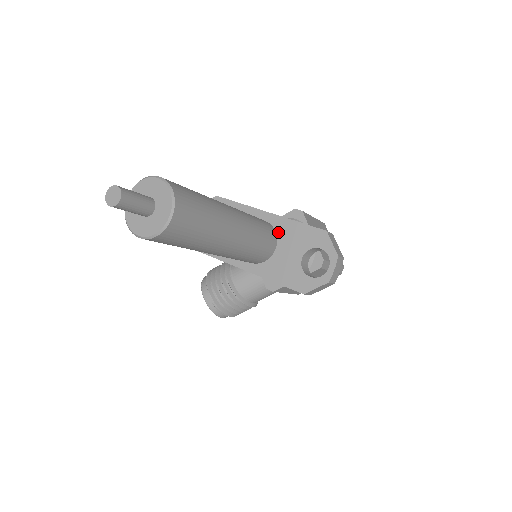
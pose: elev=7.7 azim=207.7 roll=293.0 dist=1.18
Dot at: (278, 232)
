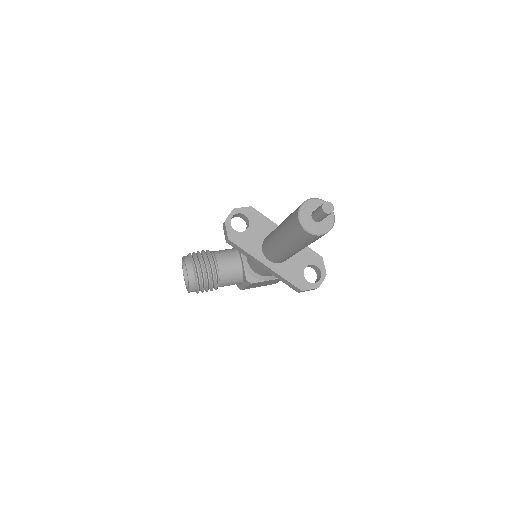
Dot at: occluded
